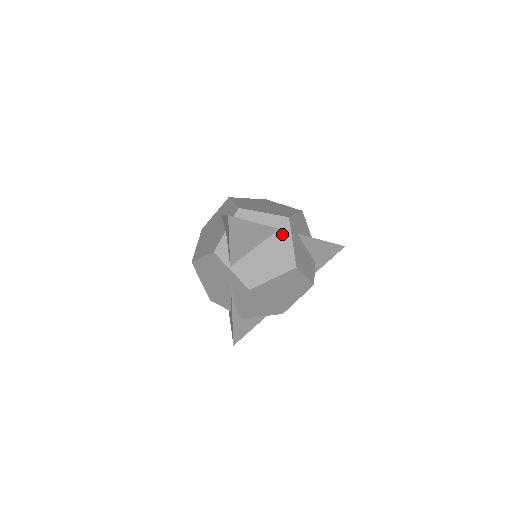
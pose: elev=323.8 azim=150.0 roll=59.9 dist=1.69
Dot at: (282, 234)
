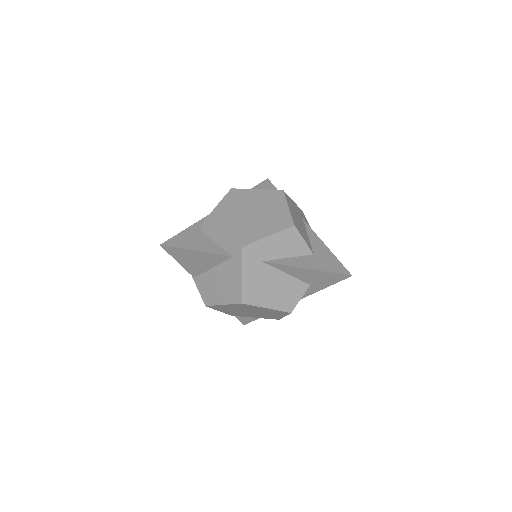
Dot at: (234, 263)
